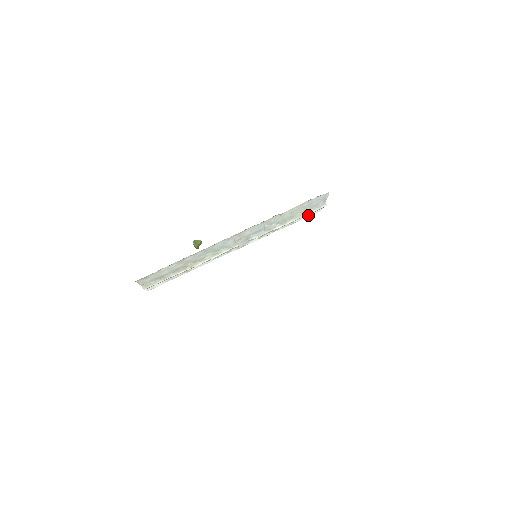
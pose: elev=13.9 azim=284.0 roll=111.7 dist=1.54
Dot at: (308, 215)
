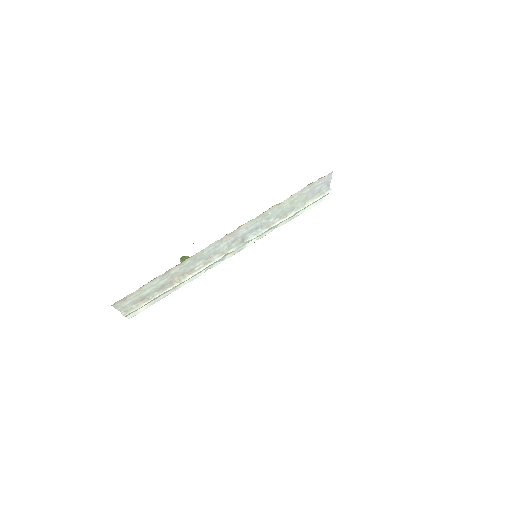
Dot at: (311, 205)
